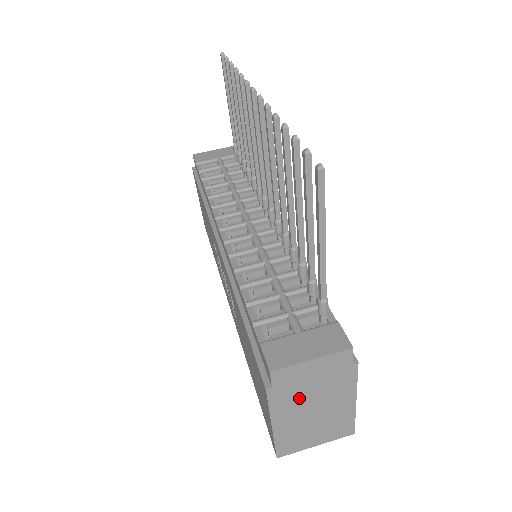
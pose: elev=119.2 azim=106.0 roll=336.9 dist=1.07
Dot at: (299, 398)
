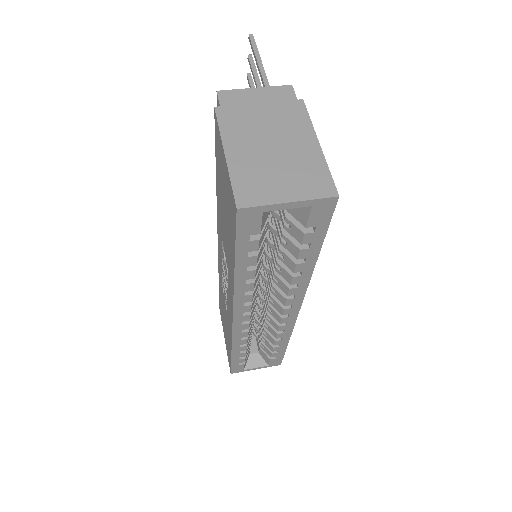
Dot at: (250, 125)
